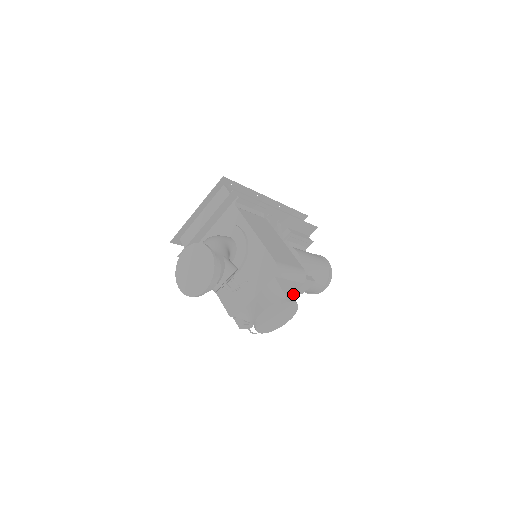
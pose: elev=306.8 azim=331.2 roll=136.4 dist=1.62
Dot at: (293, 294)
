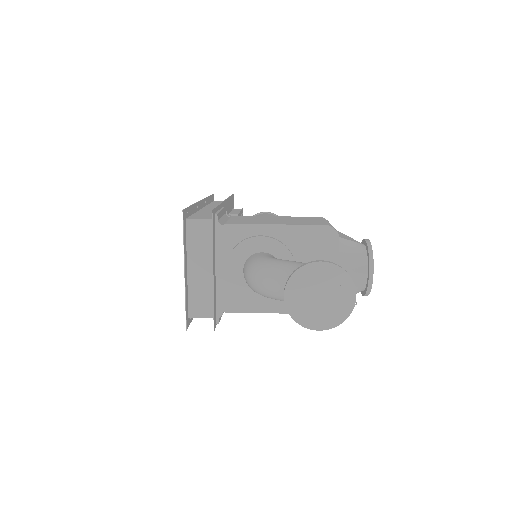
Dot at: (351, 238)
